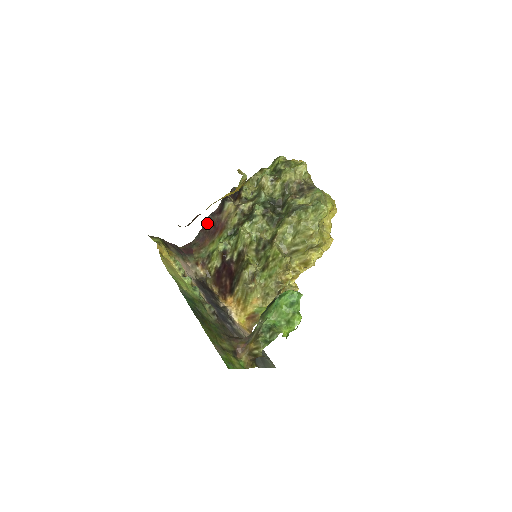
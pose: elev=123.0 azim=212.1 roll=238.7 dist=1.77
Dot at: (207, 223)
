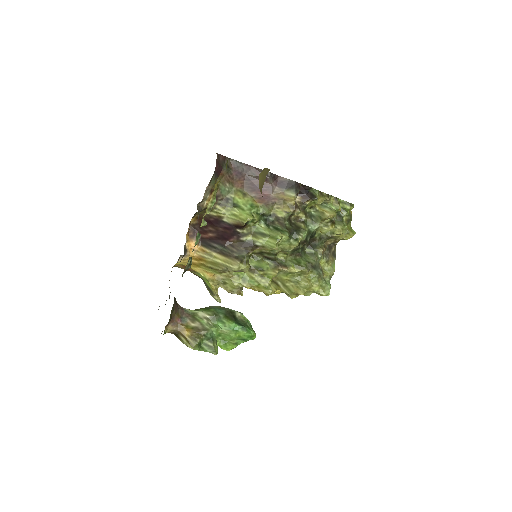
Dot at: (259, 172)
